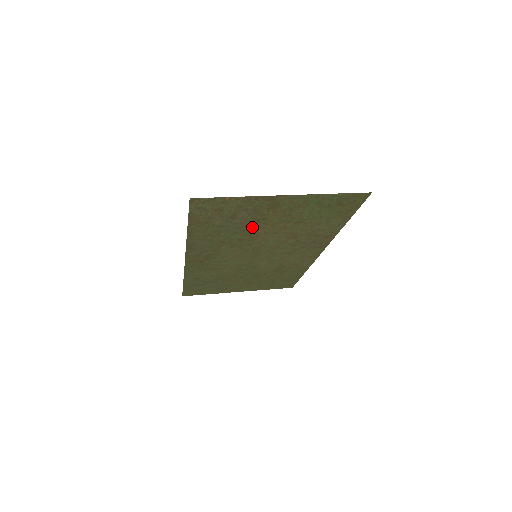
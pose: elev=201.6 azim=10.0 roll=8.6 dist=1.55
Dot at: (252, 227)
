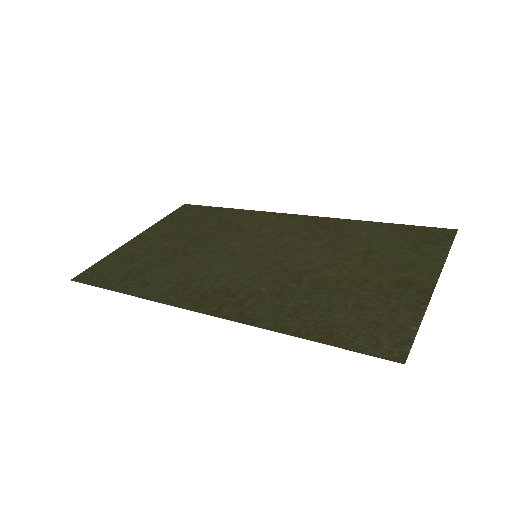
Dot at: (338, 283)
